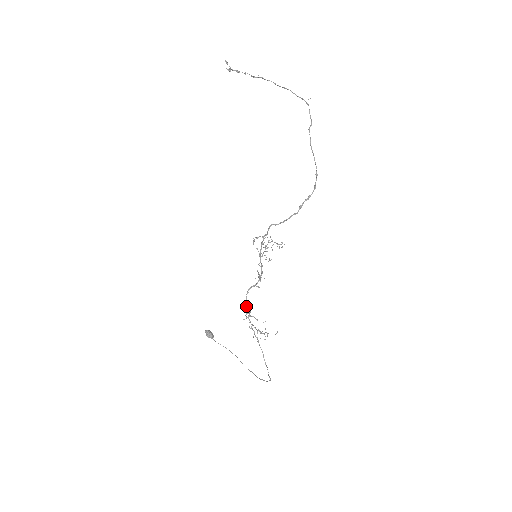
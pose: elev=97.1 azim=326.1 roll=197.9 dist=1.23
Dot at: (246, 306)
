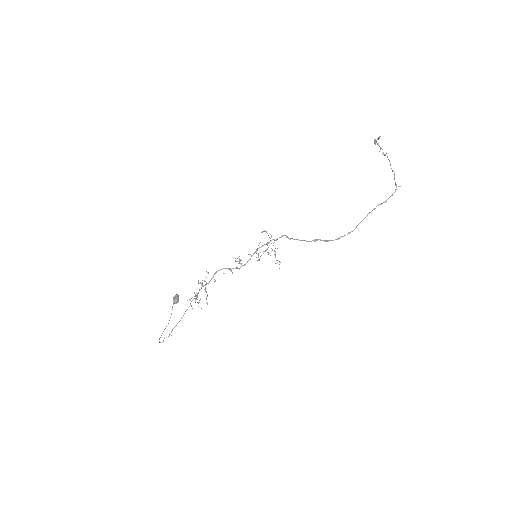
Dot at: occluded
